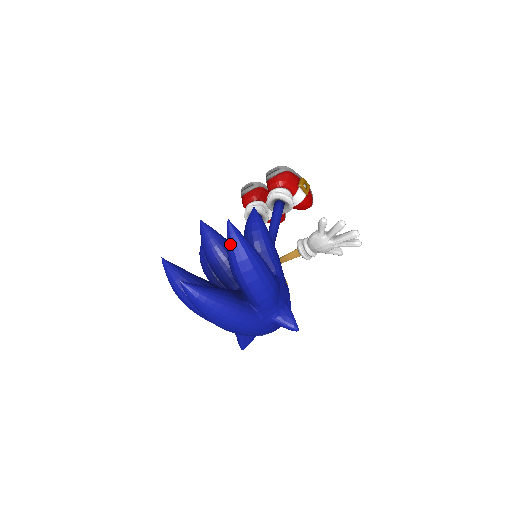
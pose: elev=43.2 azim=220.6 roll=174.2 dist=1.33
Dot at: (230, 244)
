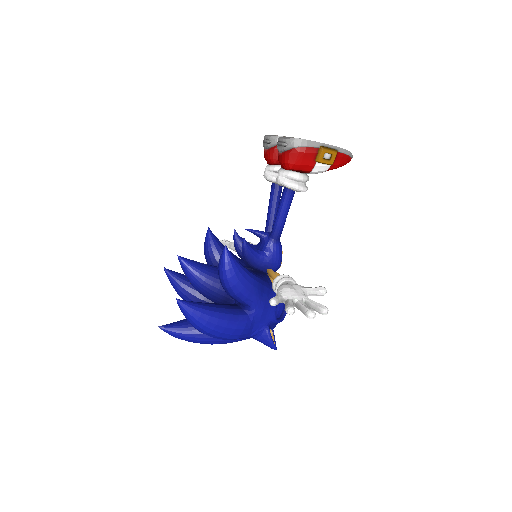
Dot at: (184, 315)
